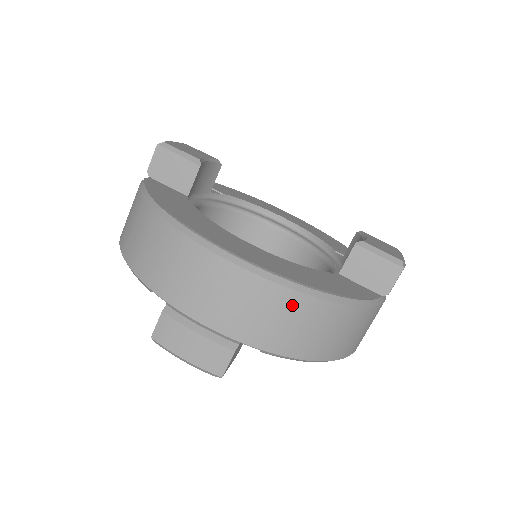
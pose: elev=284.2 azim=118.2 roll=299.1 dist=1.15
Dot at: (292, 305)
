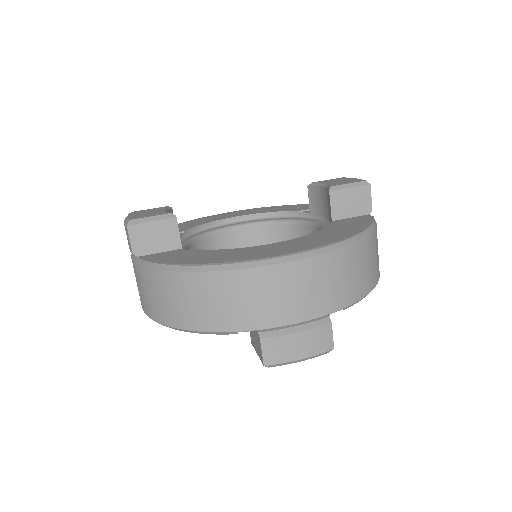
Dot at: (346, 259)
